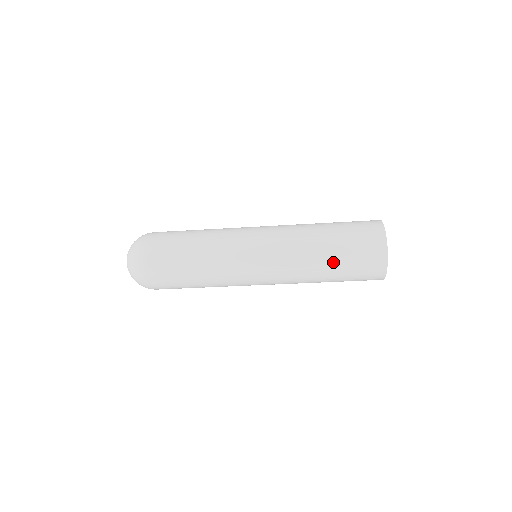
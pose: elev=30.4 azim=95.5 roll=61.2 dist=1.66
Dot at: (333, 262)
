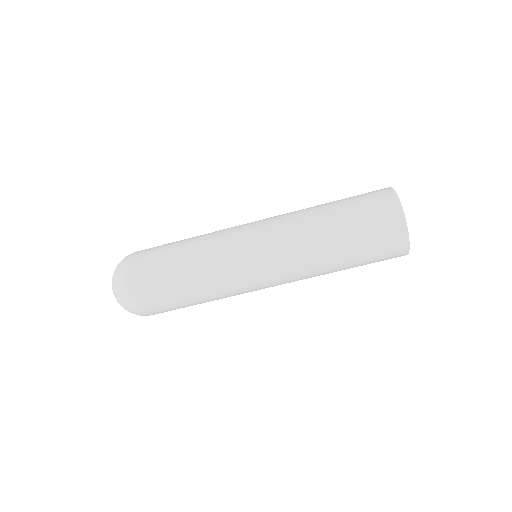
Dot at: (339, 221)
